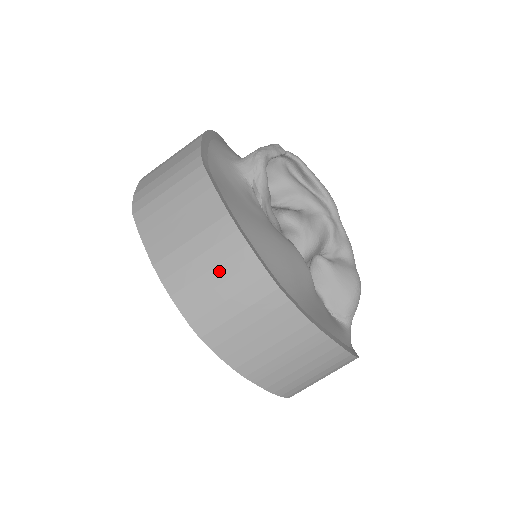
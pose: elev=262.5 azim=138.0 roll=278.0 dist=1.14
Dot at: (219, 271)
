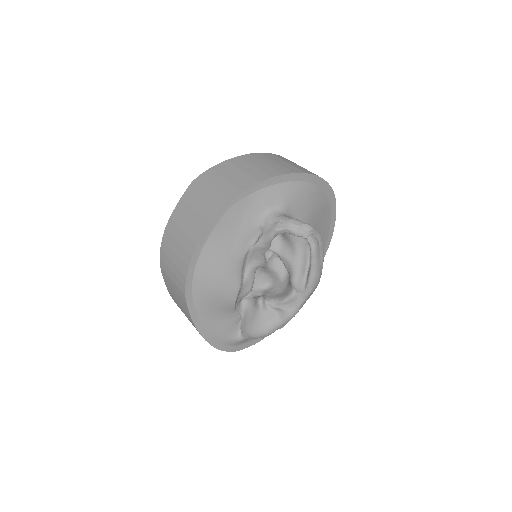
Dot at: (176, 258)
